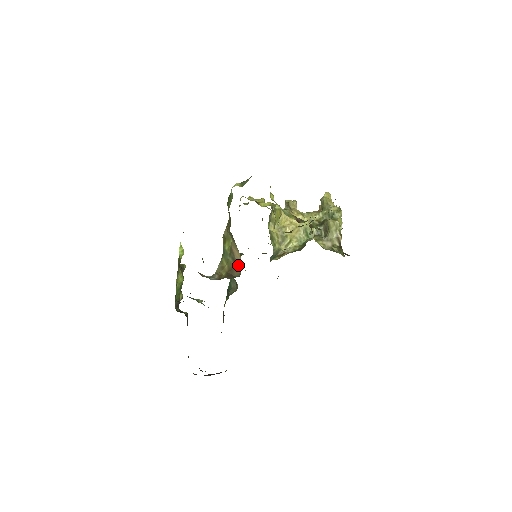
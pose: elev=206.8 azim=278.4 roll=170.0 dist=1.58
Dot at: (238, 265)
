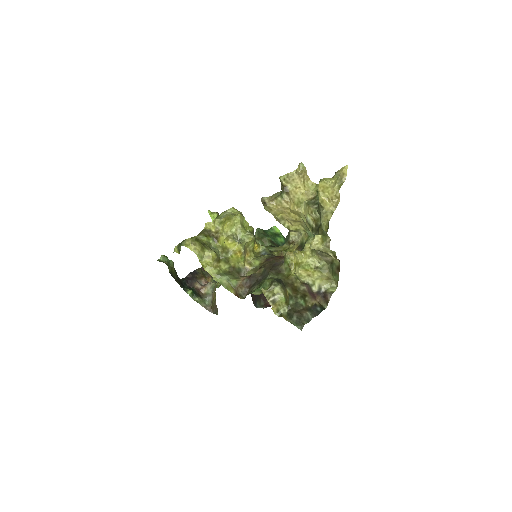
Dot at: occluded
